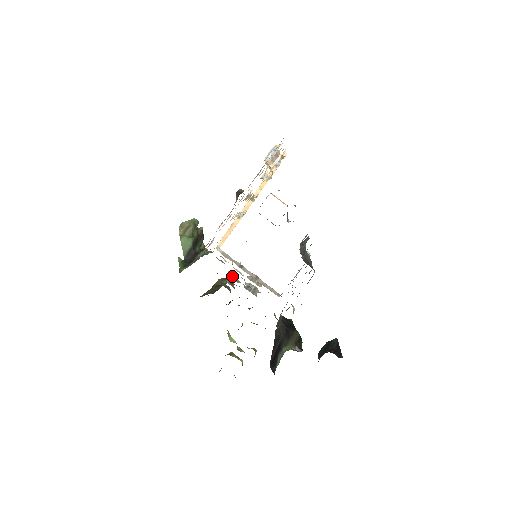
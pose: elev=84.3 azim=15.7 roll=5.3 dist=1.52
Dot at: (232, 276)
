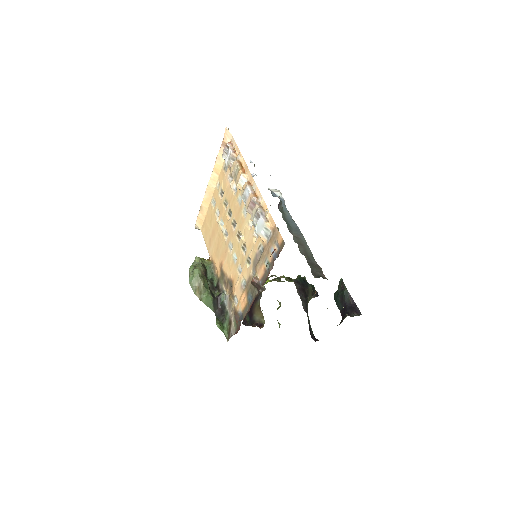
Dot at: occluded
